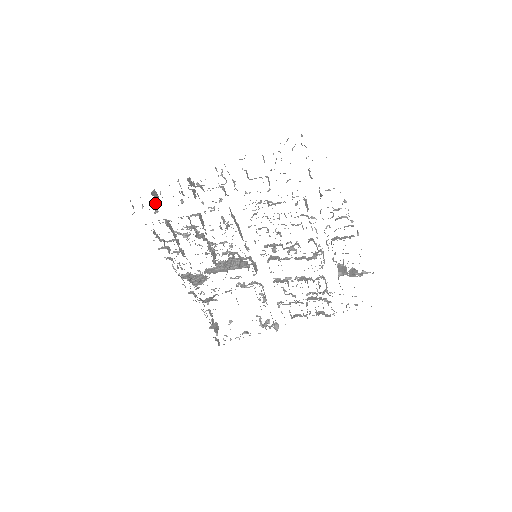
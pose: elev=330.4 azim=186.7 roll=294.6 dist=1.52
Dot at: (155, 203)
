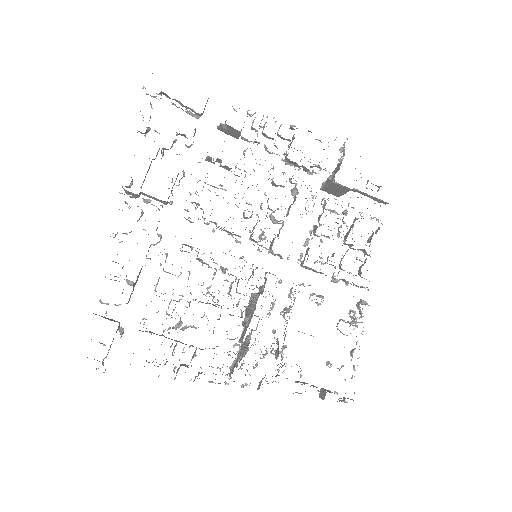
Dot at: occluded
